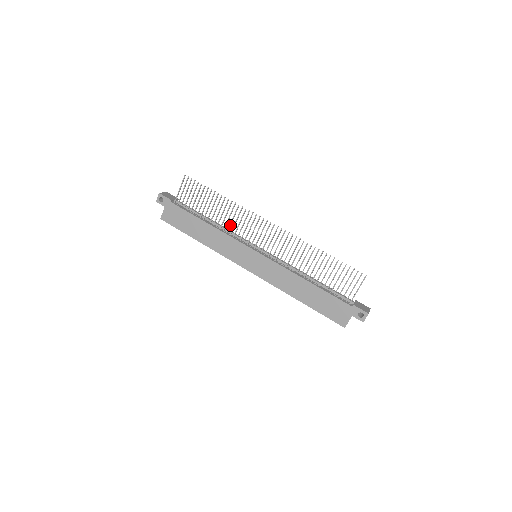
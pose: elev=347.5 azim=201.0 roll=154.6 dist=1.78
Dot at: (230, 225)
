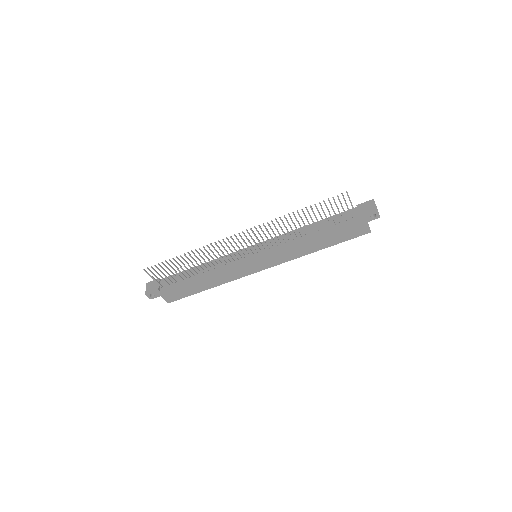
Dot at: (215, 261)
